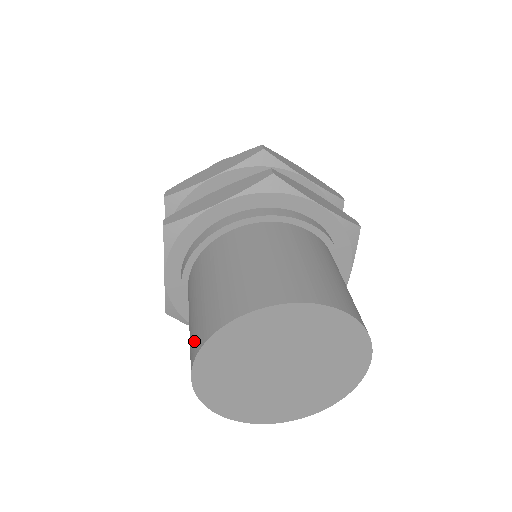
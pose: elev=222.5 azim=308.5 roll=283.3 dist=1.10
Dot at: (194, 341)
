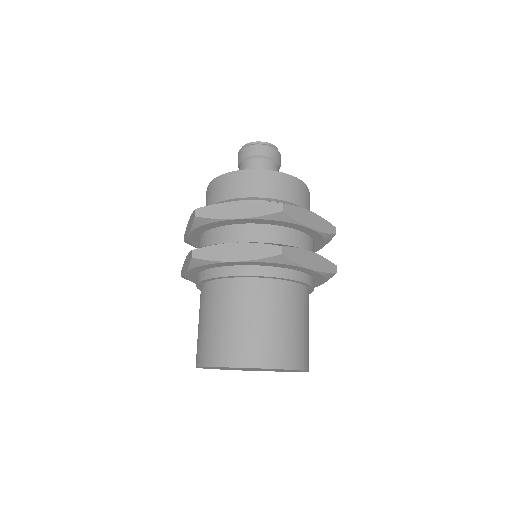
Dot at: occluded
